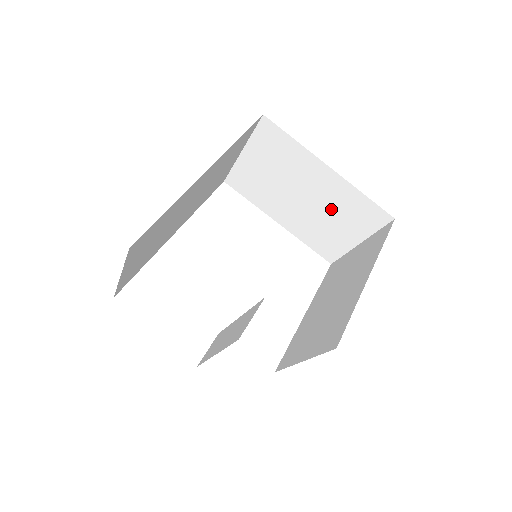
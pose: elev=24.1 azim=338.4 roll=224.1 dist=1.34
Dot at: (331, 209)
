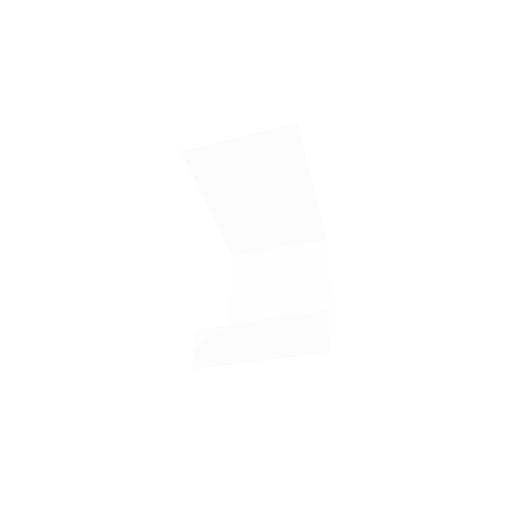
Dot at: (280, 216)
